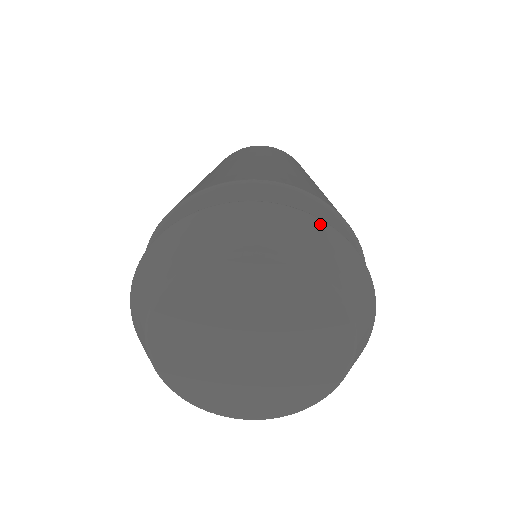
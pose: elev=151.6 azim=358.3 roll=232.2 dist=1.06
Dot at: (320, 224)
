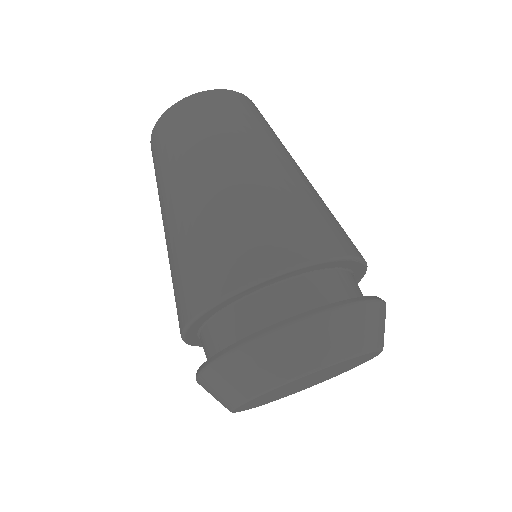
Dot at: (330, 316)
